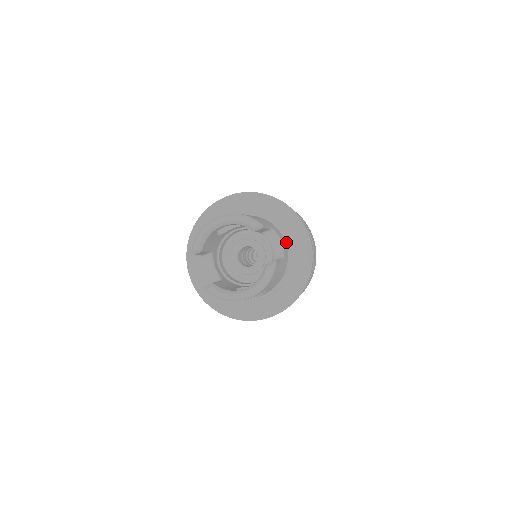
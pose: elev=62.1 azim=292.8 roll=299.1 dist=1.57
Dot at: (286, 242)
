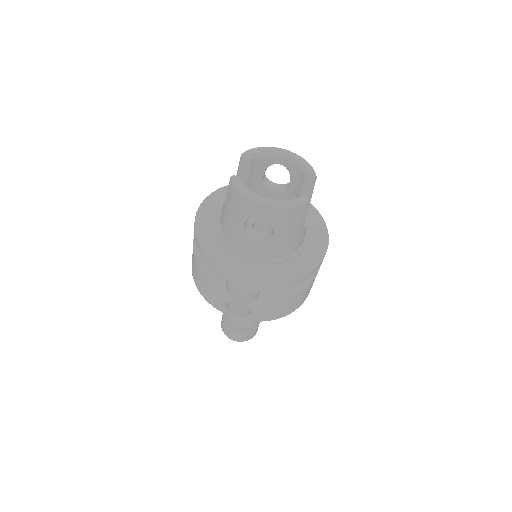
Dot at: (304, 239)
